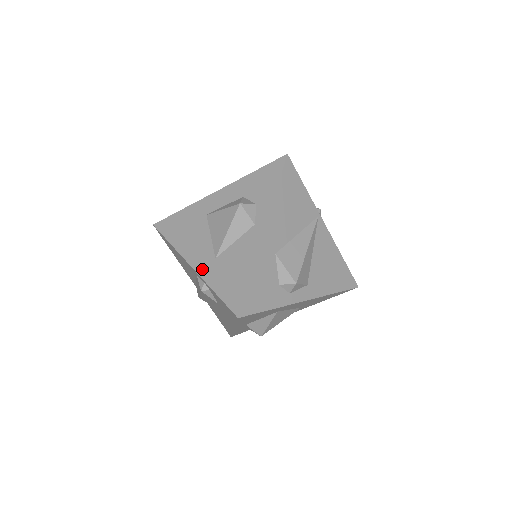
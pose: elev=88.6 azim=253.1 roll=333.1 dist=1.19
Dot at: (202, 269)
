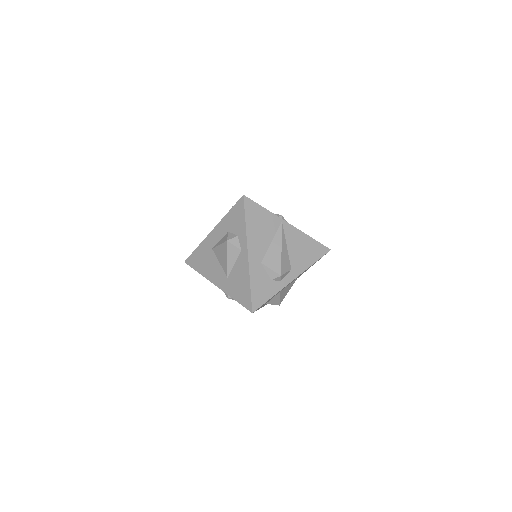
Dot at: (223, 286)
